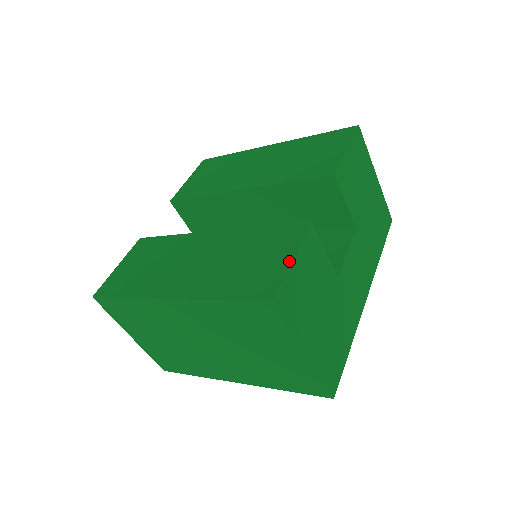
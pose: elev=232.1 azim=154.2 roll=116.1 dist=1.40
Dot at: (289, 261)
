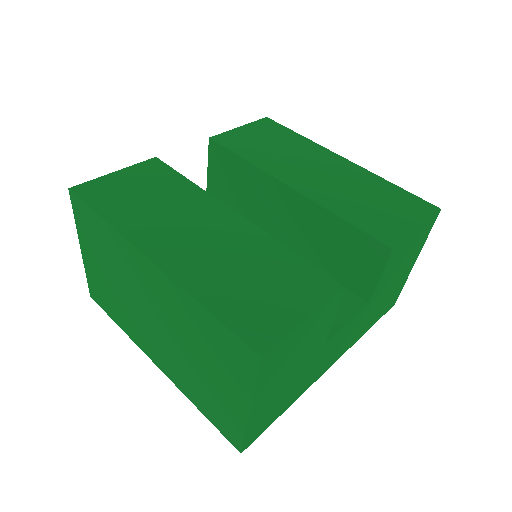
Dot at: (301, 319)
